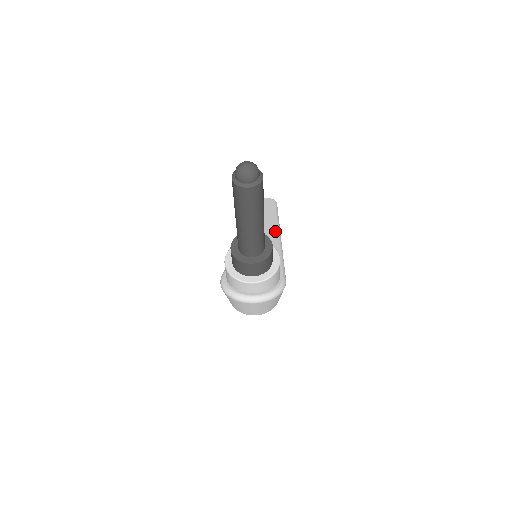
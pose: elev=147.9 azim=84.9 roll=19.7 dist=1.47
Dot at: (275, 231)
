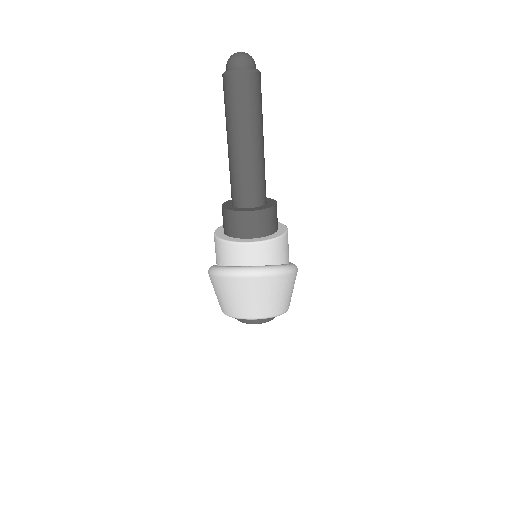
Dot at: occluded
